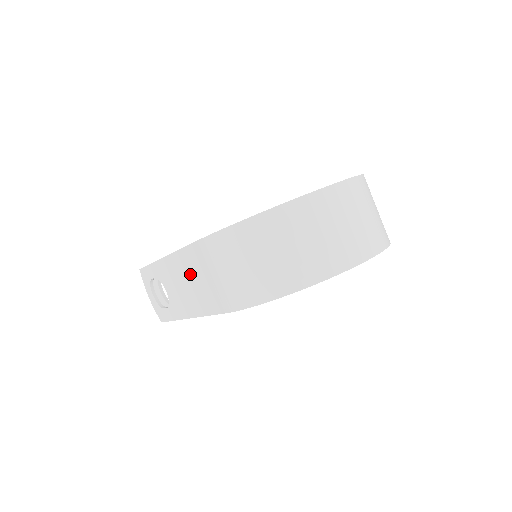
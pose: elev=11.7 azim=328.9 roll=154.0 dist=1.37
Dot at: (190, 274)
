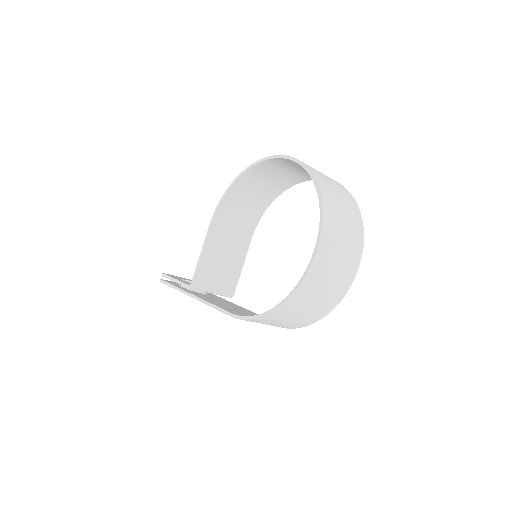
Dot at: occluded
